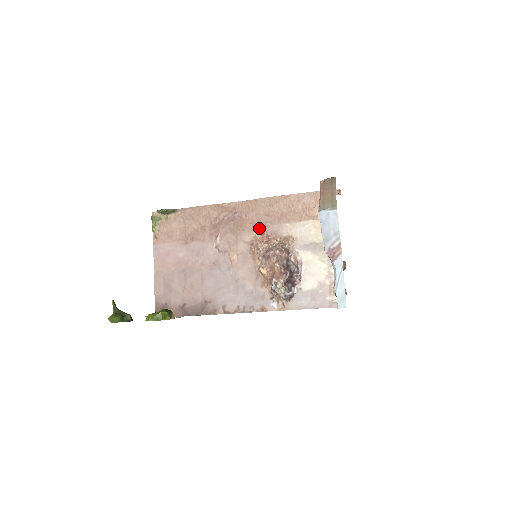
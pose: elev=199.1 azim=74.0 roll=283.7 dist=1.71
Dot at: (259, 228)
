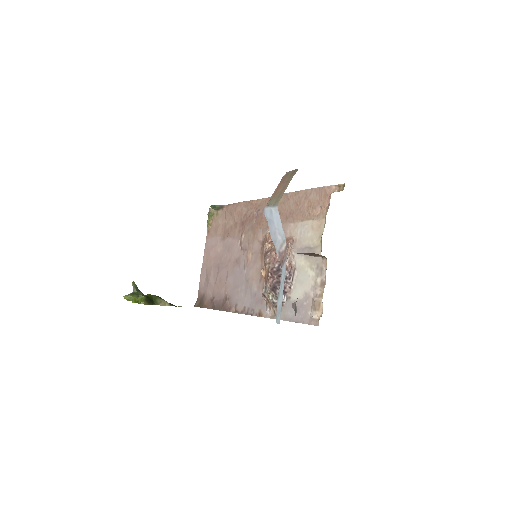
Dot at: occluded
